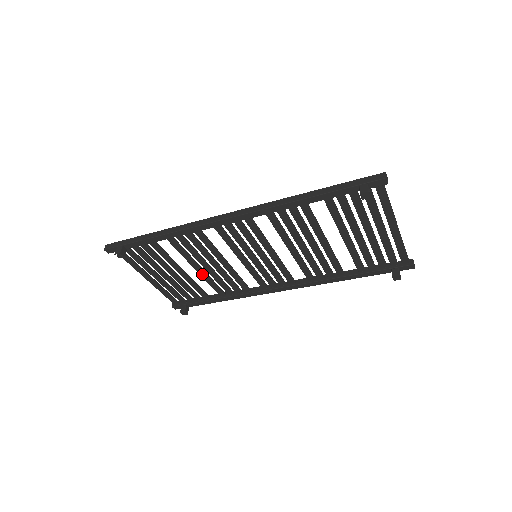
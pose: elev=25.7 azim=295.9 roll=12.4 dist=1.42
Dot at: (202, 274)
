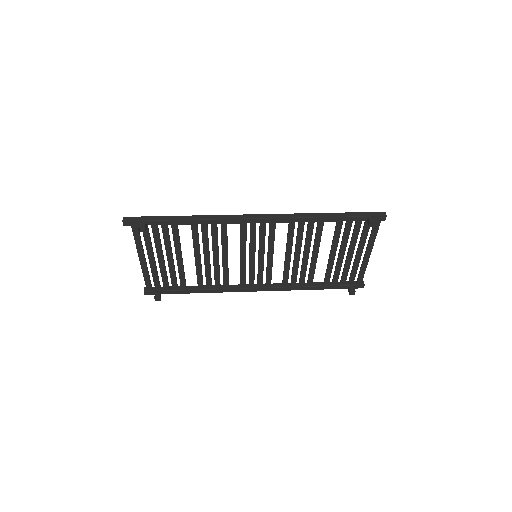
Dot at: (198, 264)
